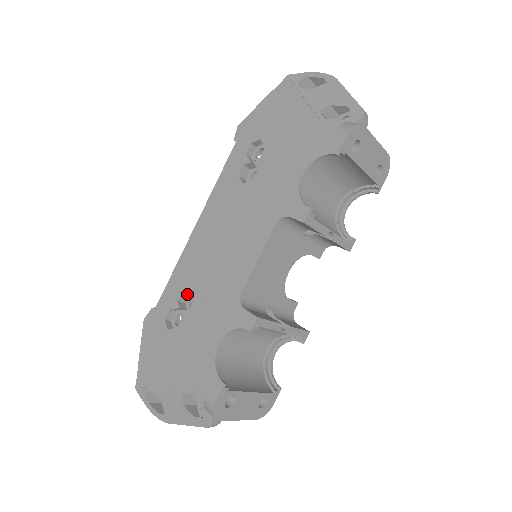
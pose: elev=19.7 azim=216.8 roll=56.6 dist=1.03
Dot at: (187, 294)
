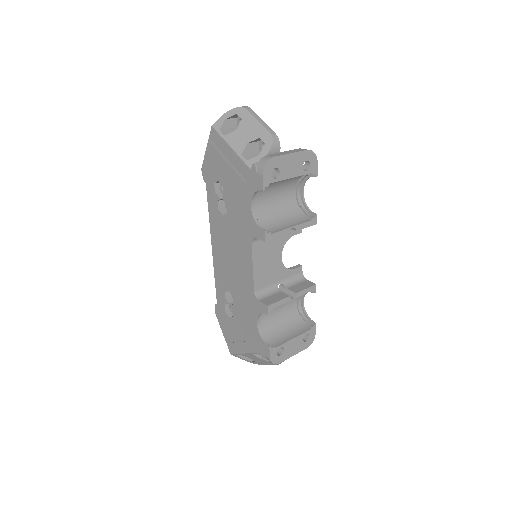
Dot at: (229, 292)
